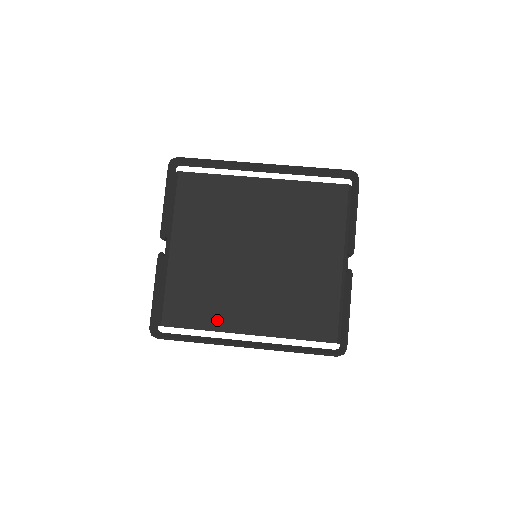
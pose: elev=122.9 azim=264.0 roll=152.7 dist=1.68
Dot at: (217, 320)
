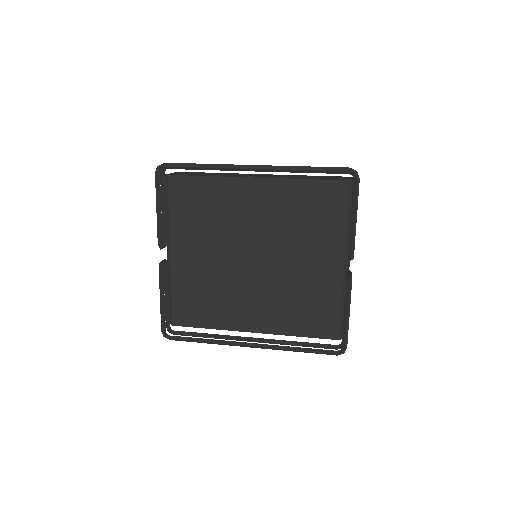
Dot at: (223, 320)
